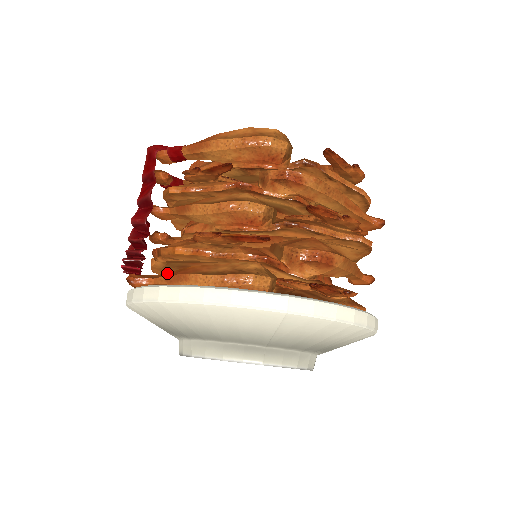
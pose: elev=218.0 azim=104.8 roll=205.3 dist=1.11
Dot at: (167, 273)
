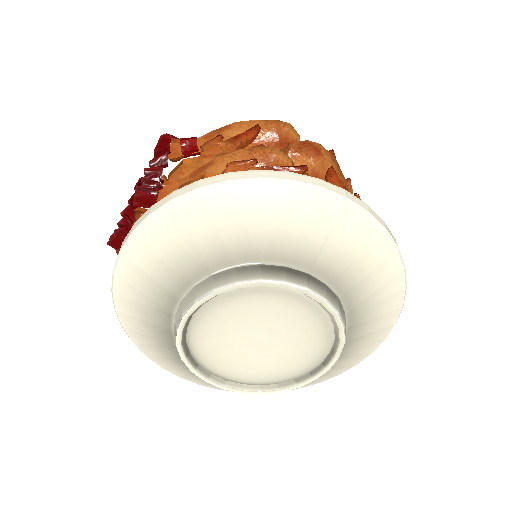
Dot at: occluded
